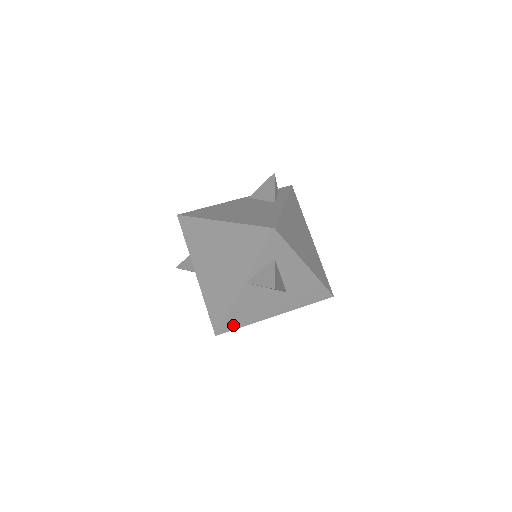
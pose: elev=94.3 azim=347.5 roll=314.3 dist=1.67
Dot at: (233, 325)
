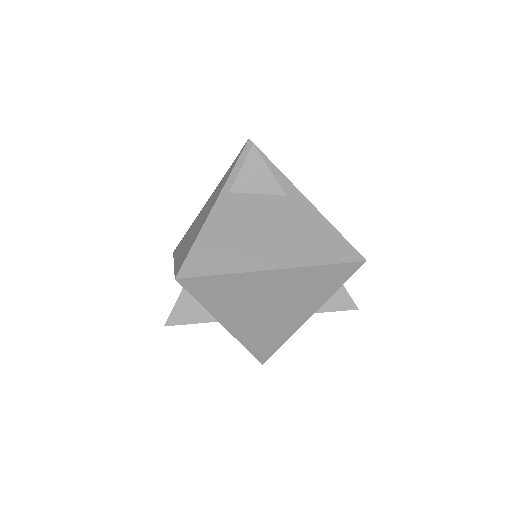
Dot at: occluded
